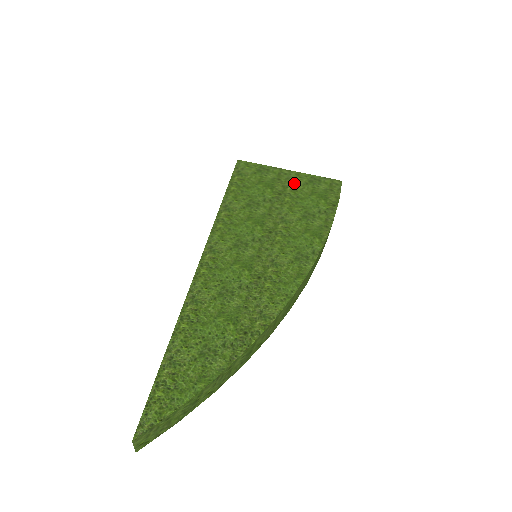
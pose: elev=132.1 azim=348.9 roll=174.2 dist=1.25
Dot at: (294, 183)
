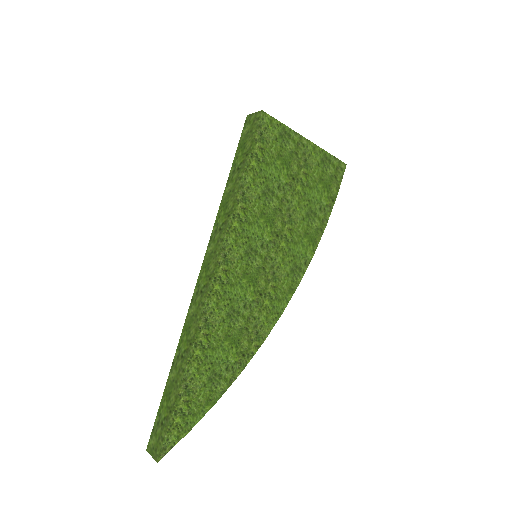
Dot at: (308, 163)
